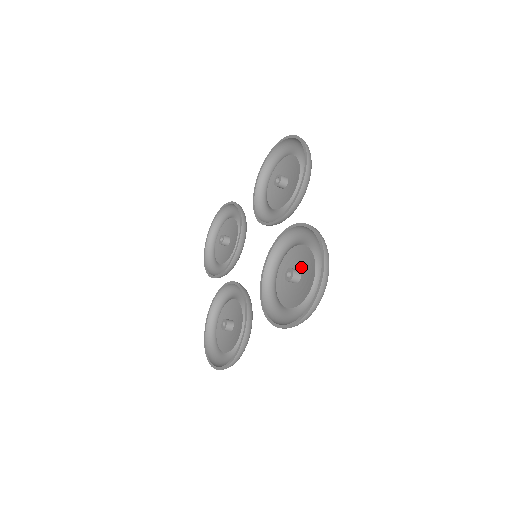
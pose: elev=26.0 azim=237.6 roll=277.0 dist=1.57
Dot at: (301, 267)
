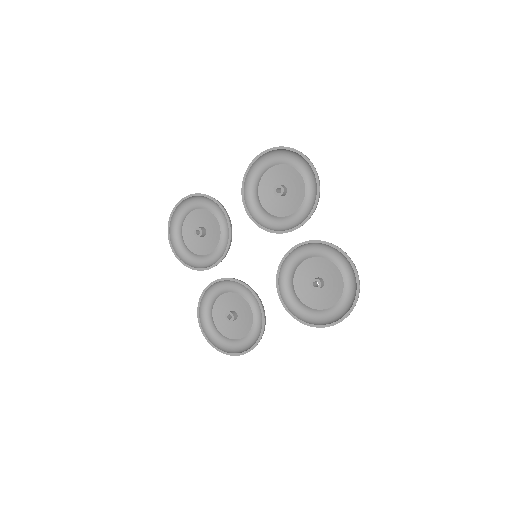
Dot at: (323, 276)
